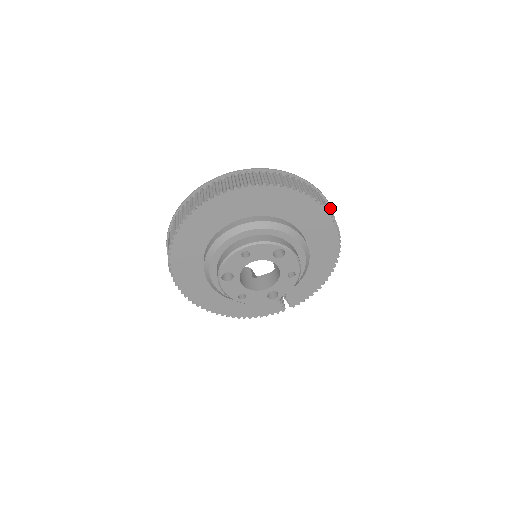
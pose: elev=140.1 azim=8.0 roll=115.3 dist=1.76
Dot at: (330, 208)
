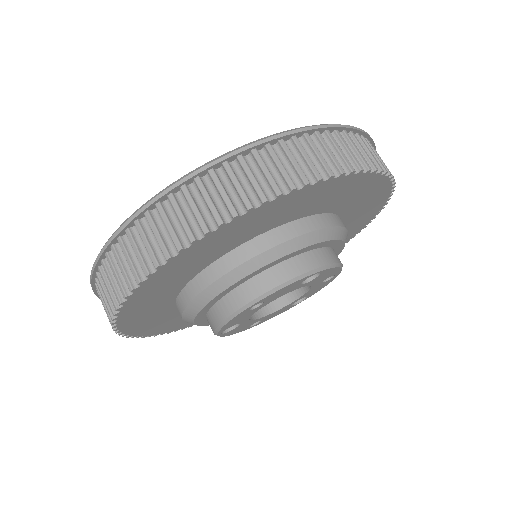
Dot at: (369, 140)
